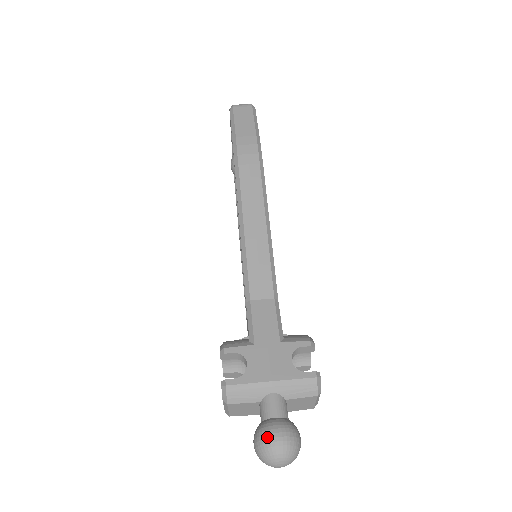
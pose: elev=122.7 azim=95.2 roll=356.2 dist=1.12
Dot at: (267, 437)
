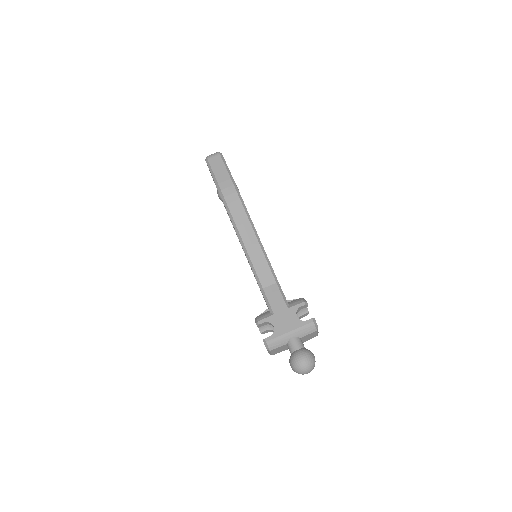
Dot at: (296, 361)
